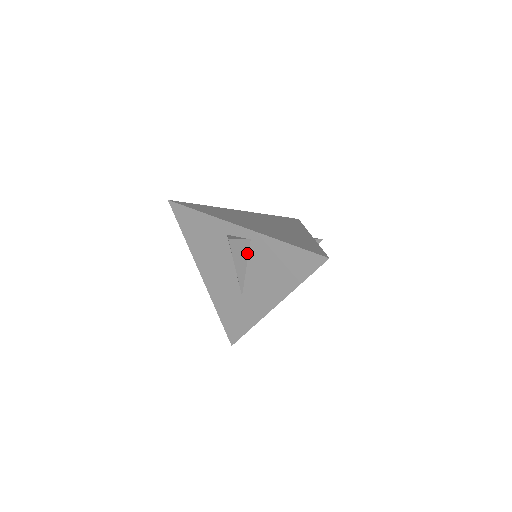
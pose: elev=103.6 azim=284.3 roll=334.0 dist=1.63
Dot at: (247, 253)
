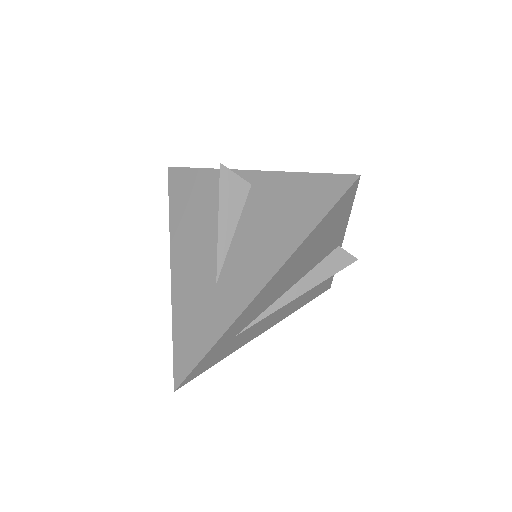
Dot at: (241, 206)
